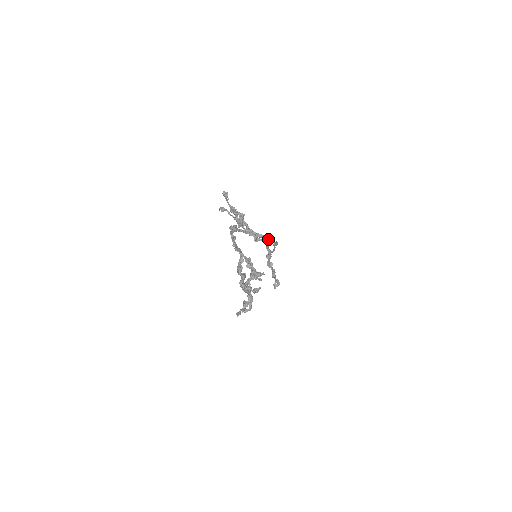
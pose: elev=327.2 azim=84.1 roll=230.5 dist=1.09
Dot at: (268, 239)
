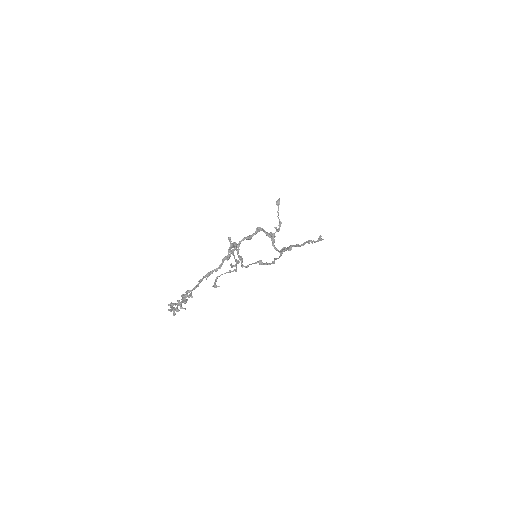
Dot at: (259, 263)
